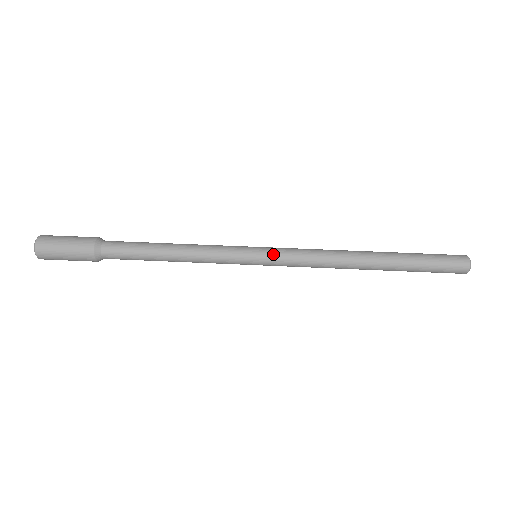
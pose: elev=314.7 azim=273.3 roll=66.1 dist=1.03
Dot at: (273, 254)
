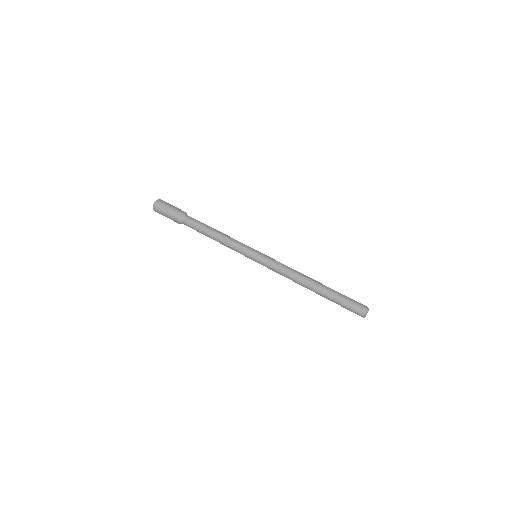
Dot at: (264, 257)
